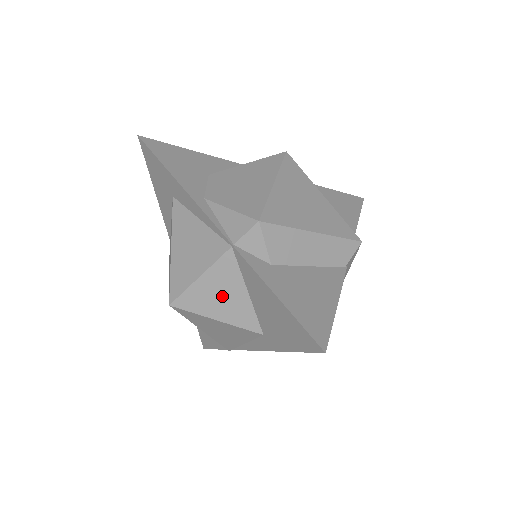
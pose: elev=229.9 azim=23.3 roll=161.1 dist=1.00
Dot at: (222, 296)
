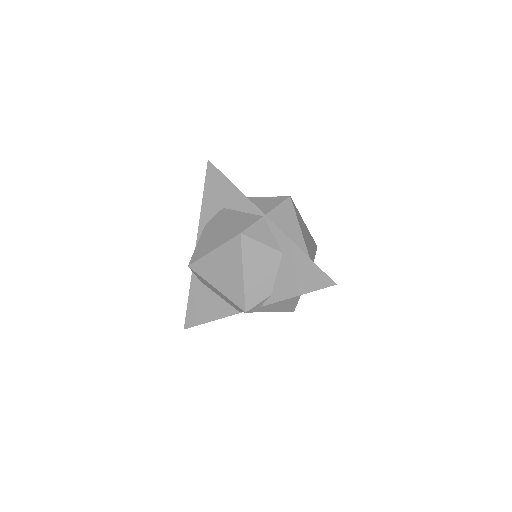
Dot at: occluded
